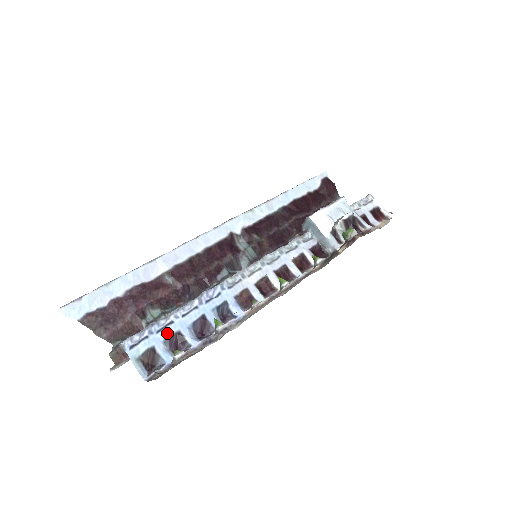
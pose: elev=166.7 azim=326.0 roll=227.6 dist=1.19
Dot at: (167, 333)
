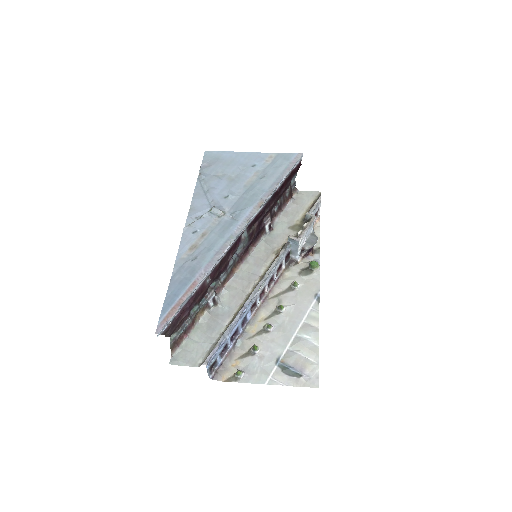
Dot at: (223, 347)
